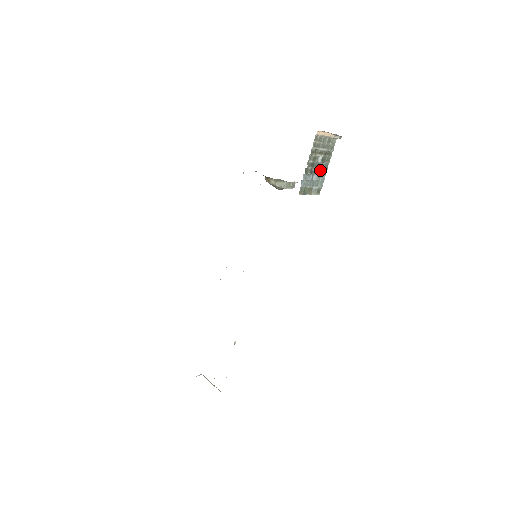
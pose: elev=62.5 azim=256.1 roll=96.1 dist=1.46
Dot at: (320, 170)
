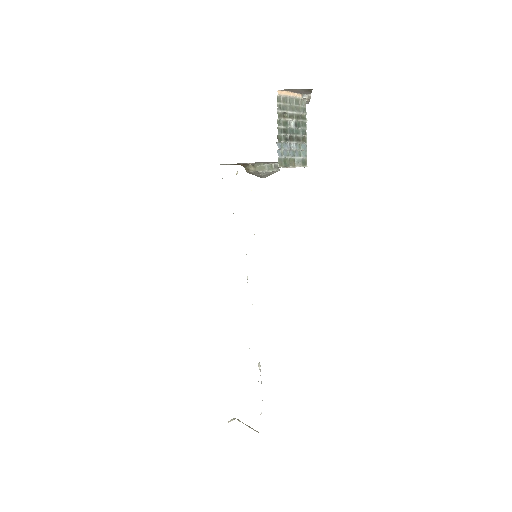
Dot at: (297, 137)
